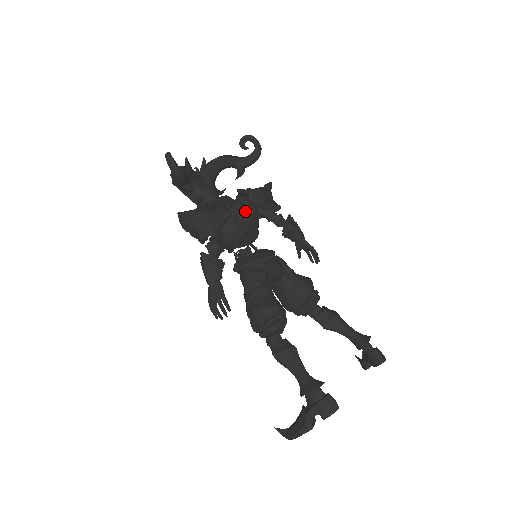
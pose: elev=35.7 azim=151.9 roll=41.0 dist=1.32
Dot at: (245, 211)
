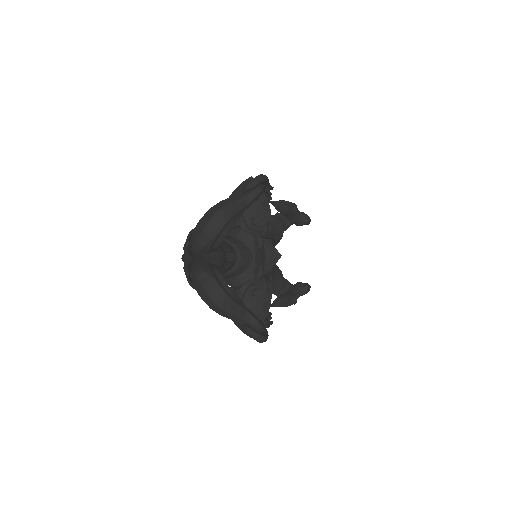
Dot at: (264, 253)
